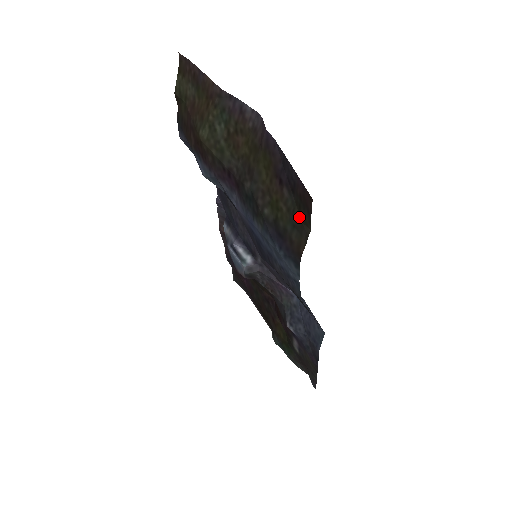
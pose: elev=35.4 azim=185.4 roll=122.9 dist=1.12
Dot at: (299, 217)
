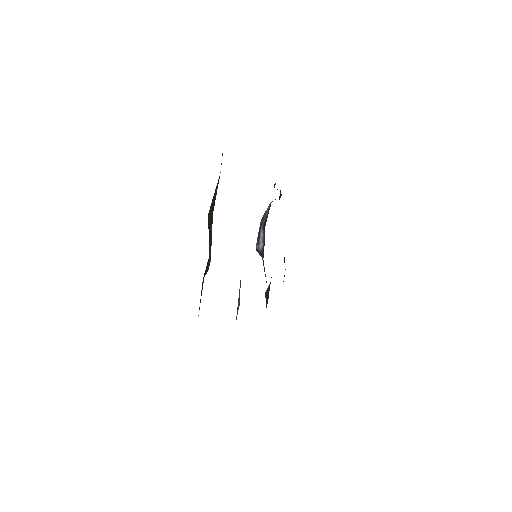
Dot at: occluded
